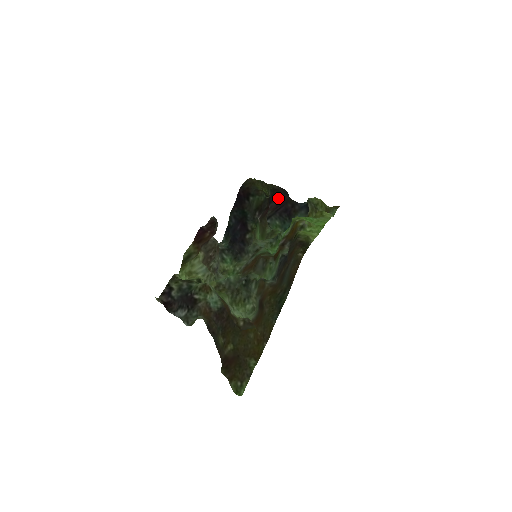
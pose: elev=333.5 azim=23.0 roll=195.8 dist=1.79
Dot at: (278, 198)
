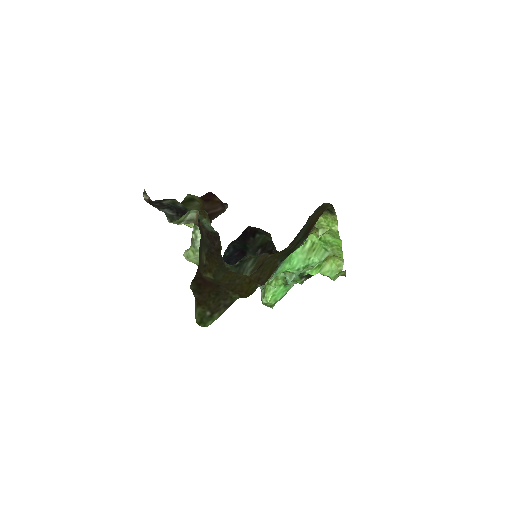
Dot at: occluded
